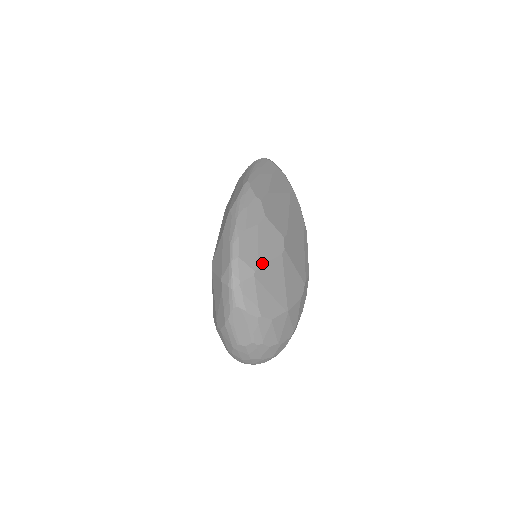
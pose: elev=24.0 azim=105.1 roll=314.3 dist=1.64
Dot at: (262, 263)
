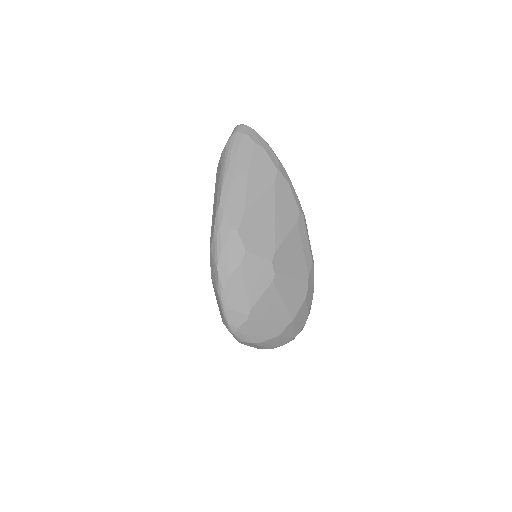
Dot at: (254, 303)
